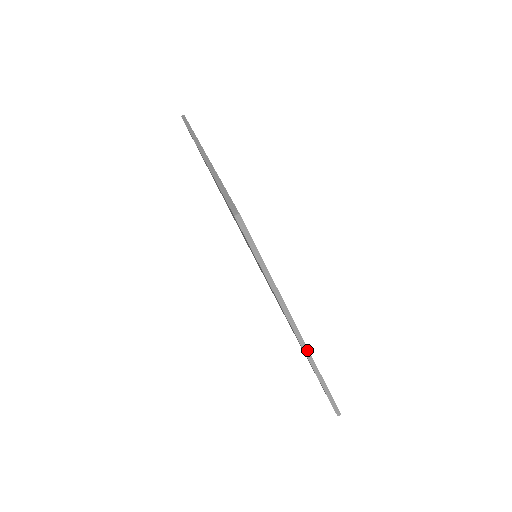
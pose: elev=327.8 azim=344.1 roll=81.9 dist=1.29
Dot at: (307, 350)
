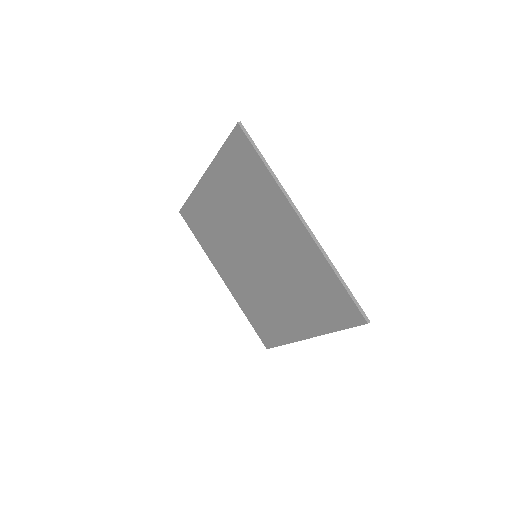
Dot at: (314, 237)
